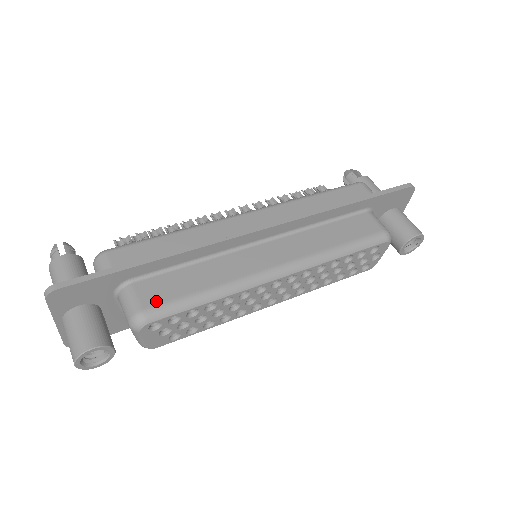
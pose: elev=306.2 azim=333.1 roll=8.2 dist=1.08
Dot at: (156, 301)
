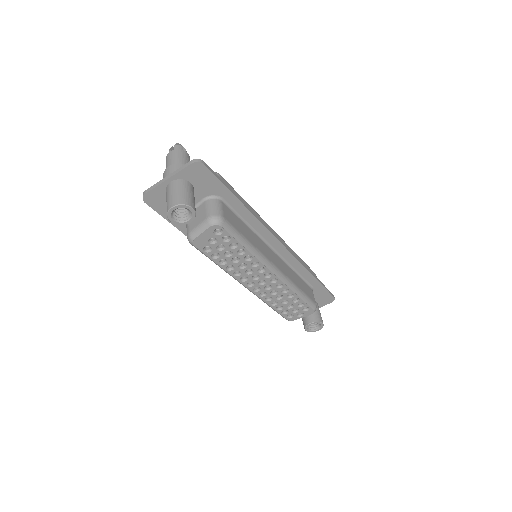
Dot at: (230, 221)
